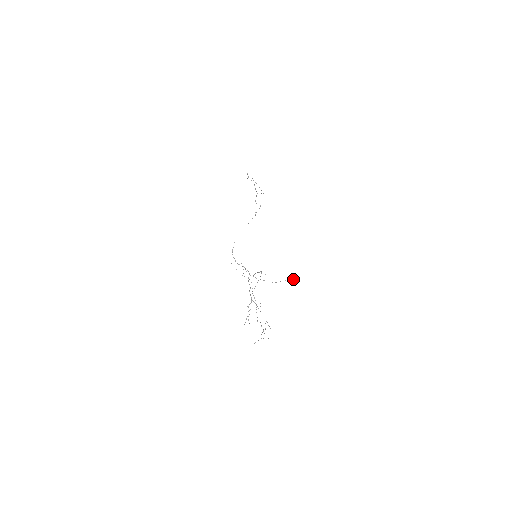
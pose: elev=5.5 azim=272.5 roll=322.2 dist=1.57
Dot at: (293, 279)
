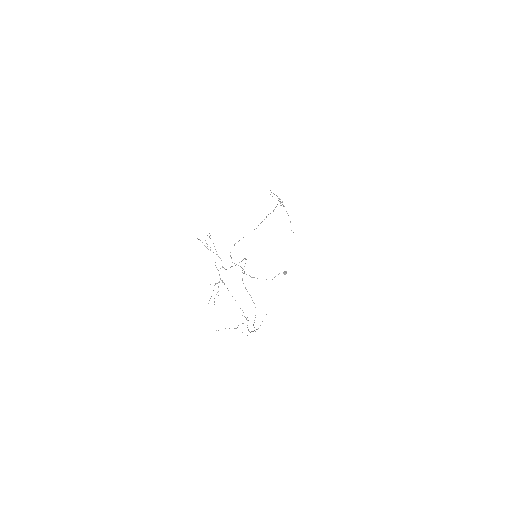
Dot at: (286, 271)
